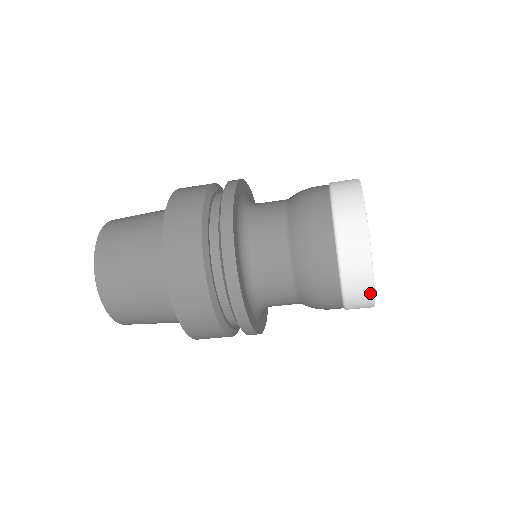
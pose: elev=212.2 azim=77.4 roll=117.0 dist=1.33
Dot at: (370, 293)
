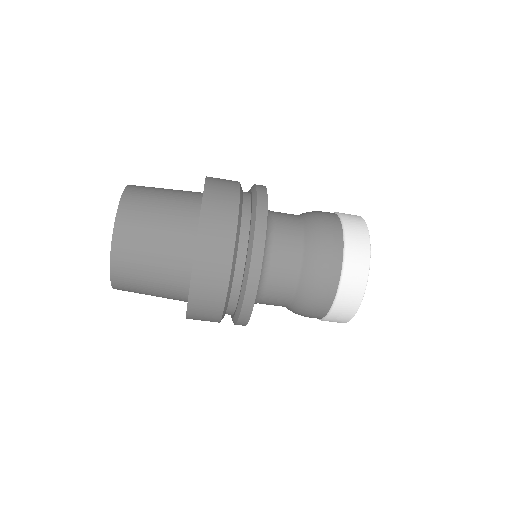
Dot at: (353, 312)
